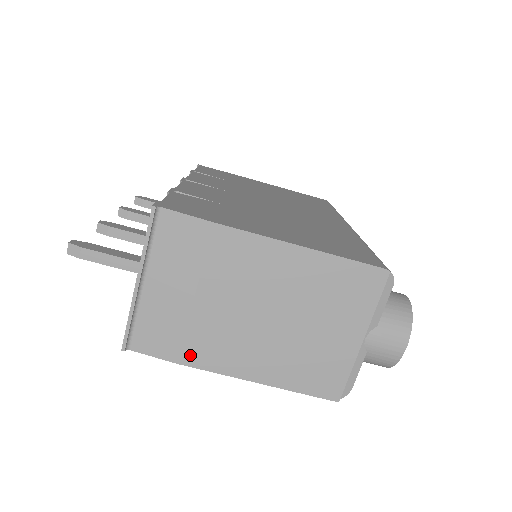
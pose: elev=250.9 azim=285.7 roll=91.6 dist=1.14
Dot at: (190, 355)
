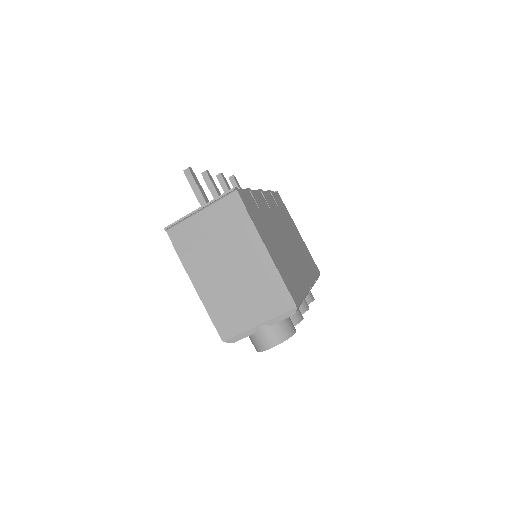
Dot at: (187, 258)
